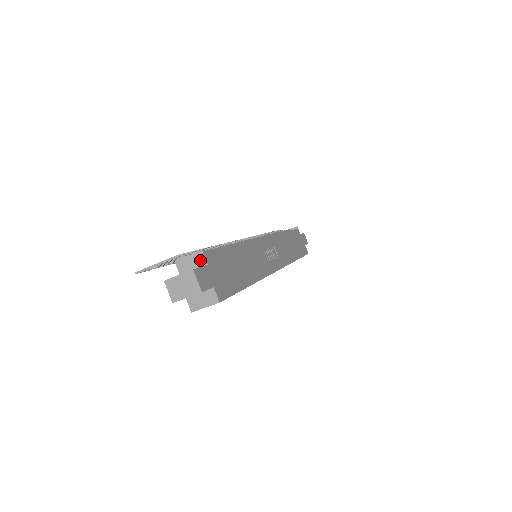
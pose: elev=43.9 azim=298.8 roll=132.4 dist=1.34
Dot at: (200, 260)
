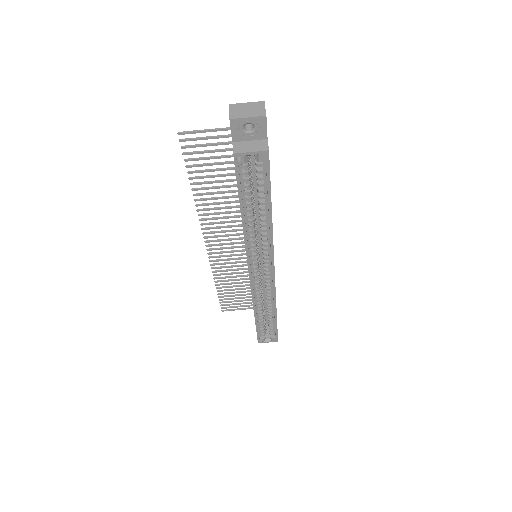
Dot at: occluded
